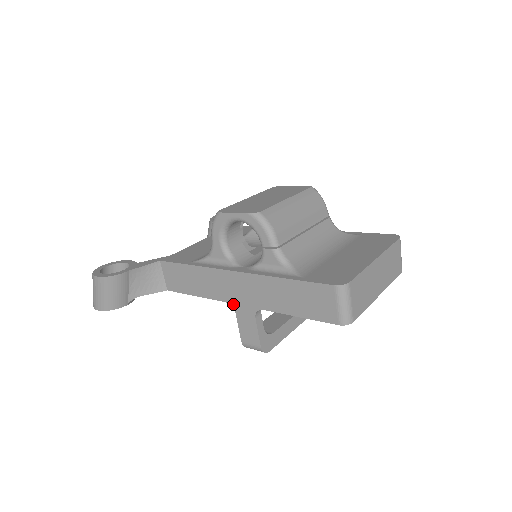
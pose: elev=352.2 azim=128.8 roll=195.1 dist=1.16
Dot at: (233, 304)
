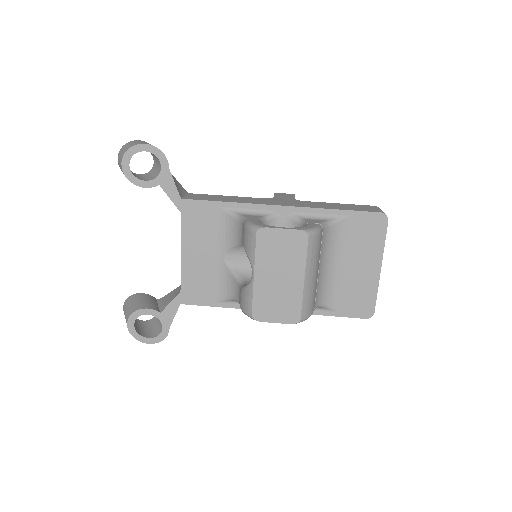
Dot at: occluded
